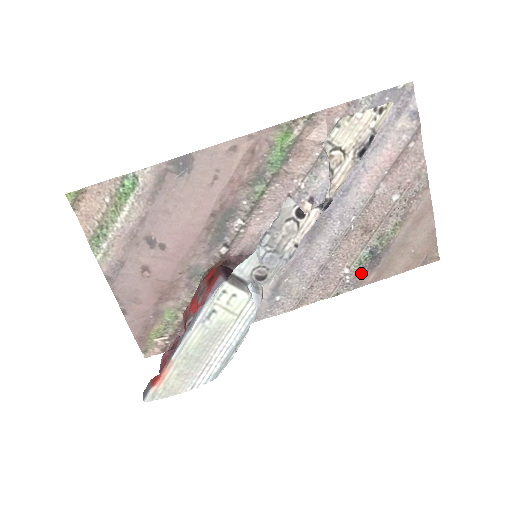
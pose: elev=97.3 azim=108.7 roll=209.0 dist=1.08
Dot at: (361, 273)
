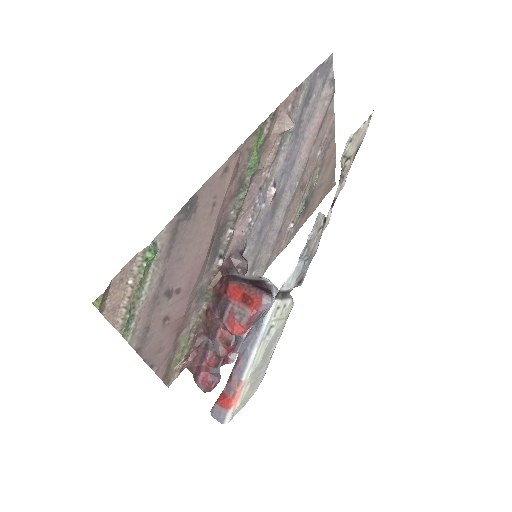
Dot at: (299, 221)
